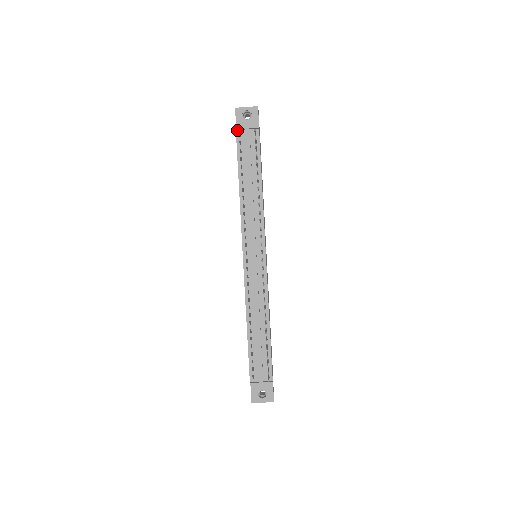
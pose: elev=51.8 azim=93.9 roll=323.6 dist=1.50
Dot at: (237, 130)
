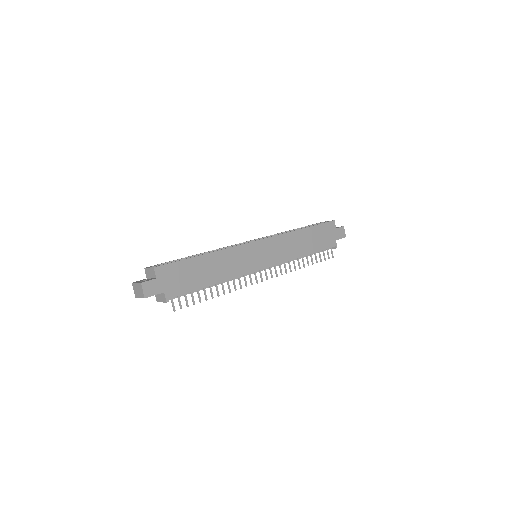
Dot at: occluded
